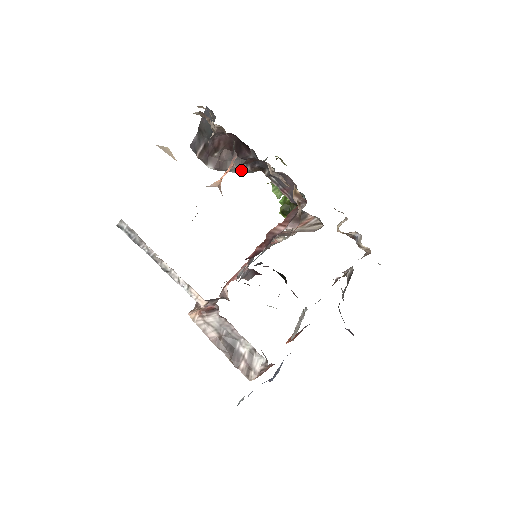
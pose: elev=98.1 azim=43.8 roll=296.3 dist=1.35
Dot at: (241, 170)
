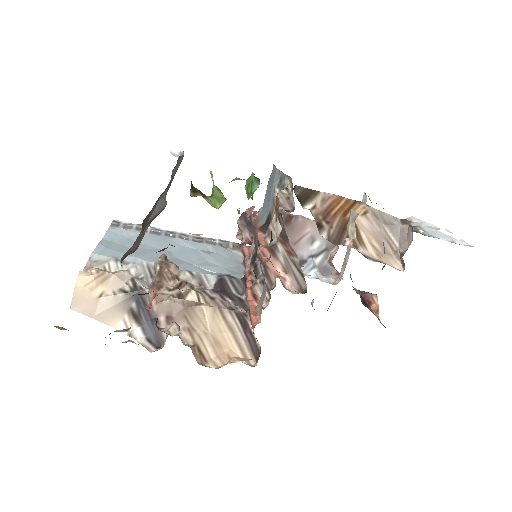
Dot at: (161, 209)
